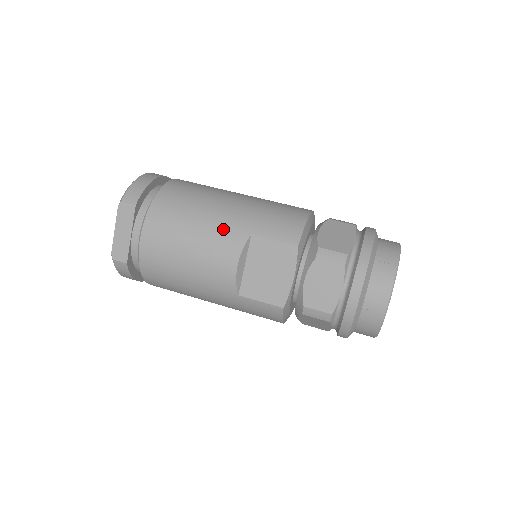
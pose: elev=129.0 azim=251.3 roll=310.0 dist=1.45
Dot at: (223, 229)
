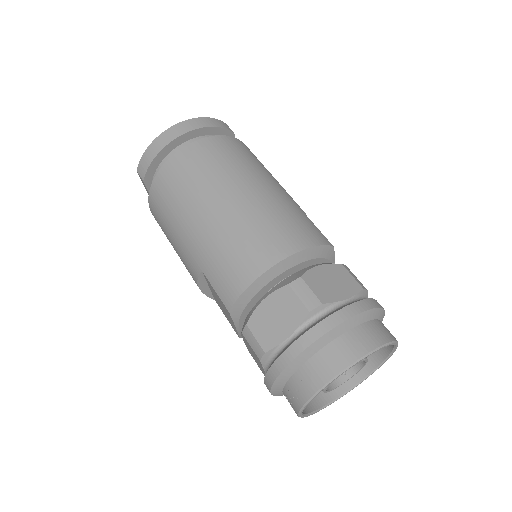
Dot at: (186, 250)
